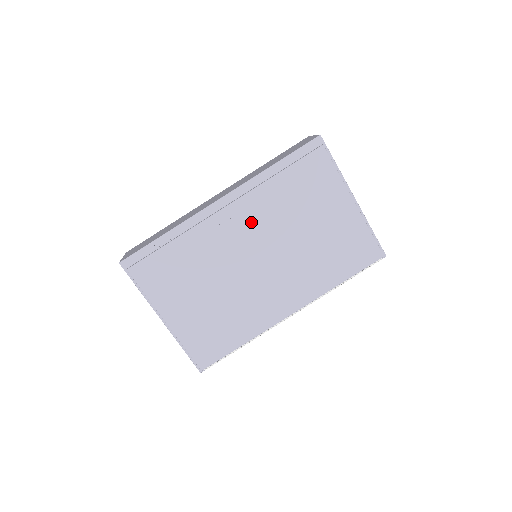
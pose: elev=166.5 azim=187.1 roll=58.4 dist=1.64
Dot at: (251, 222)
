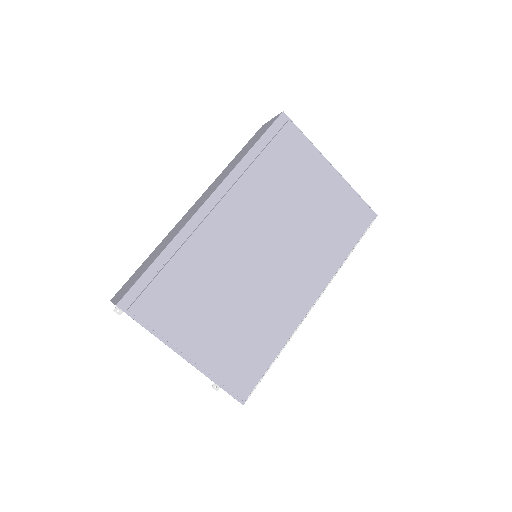
Dot at: (246, 215)
